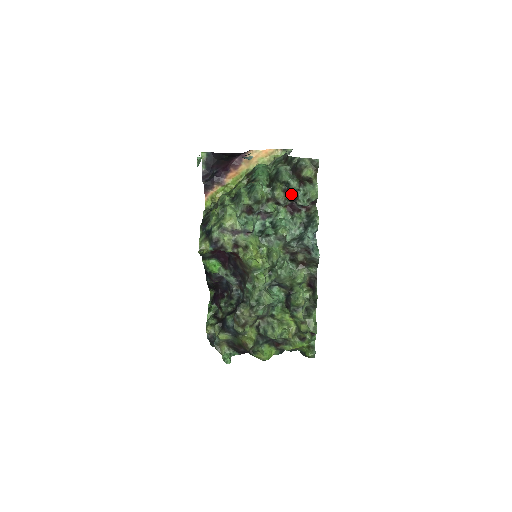
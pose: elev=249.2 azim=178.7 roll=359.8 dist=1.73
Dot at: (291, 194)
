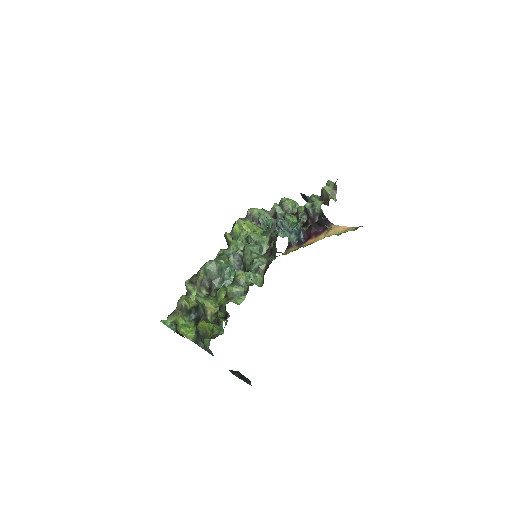
Dot at: occluded
